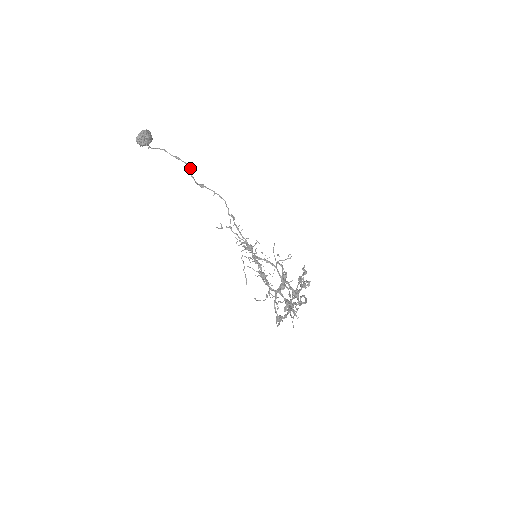
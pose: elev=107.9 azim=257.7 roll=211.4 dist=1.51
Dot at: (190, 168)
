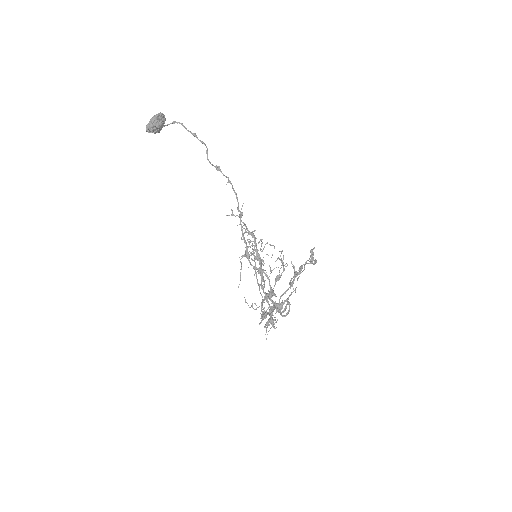
Dot at: (207, 148)
